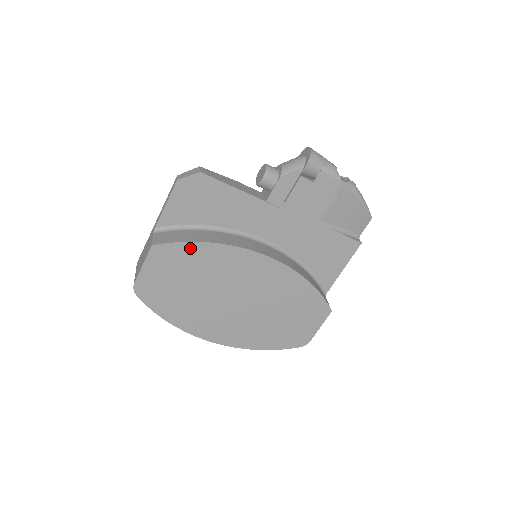
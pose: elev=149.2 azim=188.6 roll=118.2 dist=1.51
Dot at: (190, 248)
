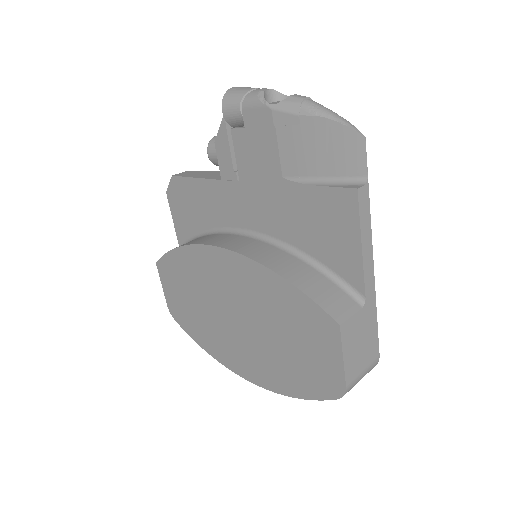
Dot at: (173, 258)
